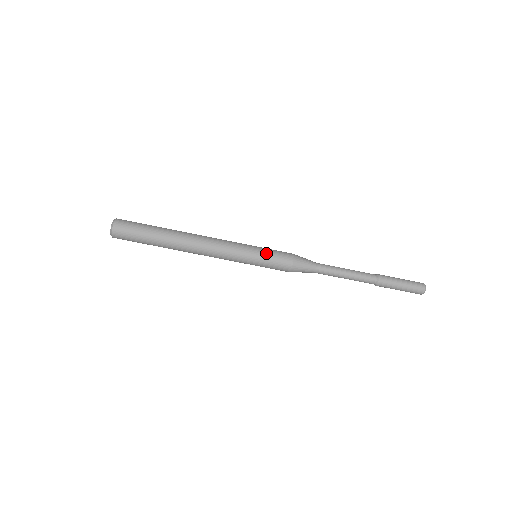
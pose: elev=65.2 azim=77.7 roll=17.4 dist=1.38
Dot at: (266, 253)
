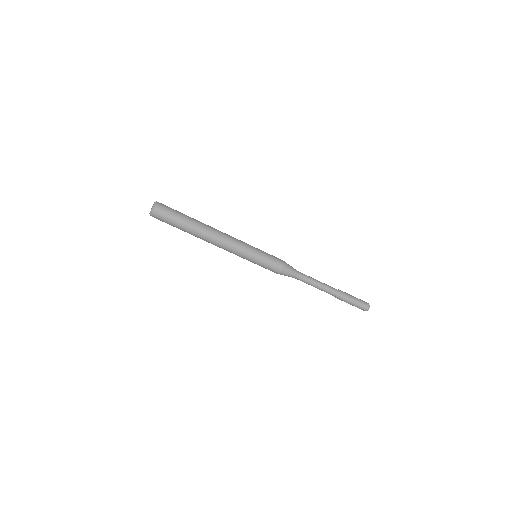
Dot at: (264, 259)
